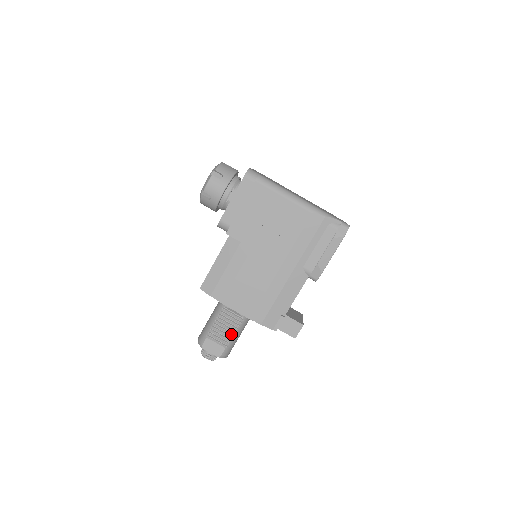
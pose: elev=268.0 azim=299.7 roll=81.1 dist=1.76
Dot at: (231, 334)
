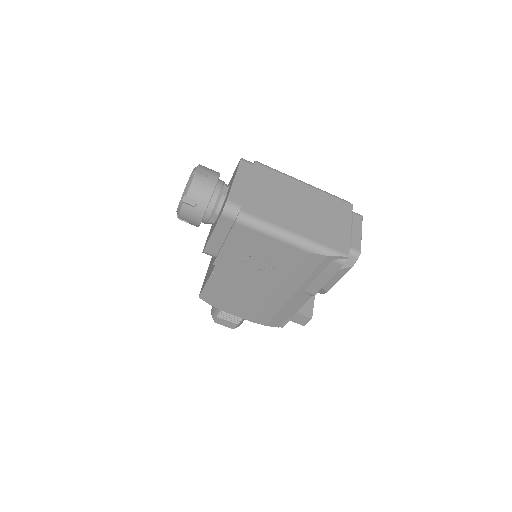
Dot at: occluded
